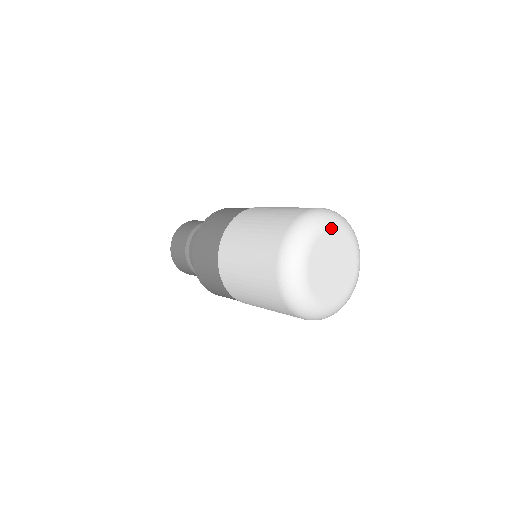
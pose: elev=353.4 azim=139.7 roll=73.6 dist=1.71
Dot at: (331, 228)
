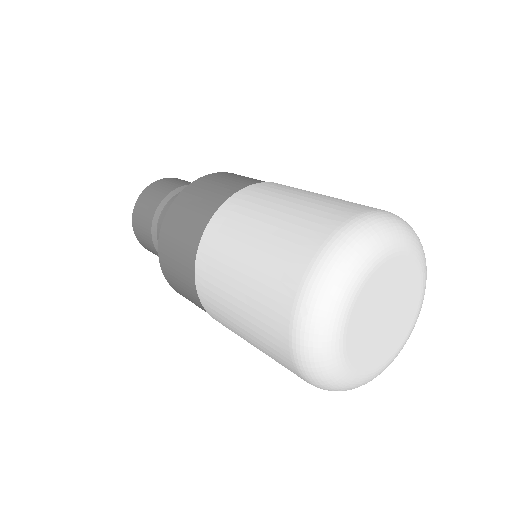
Dot at: (391, 254)
